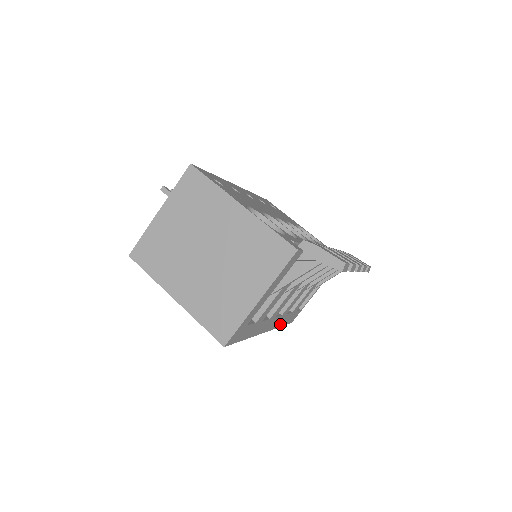
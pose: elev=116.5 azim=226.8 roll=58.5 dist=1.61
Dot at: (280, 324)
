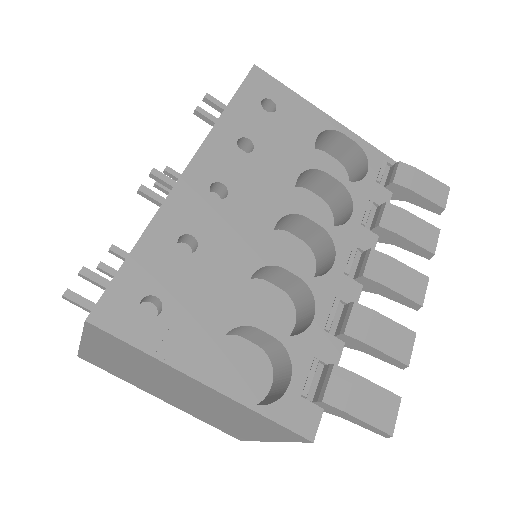
Dot at: occluded
